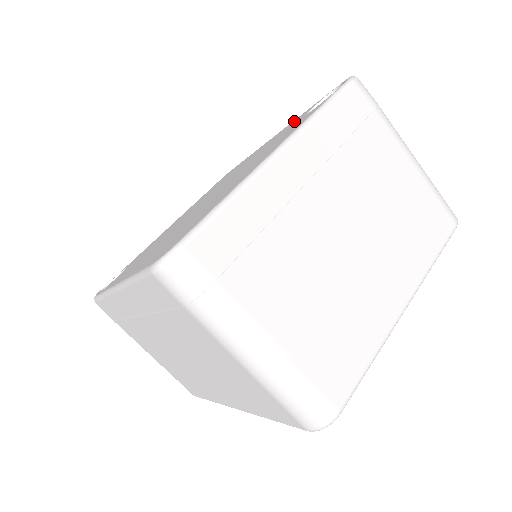
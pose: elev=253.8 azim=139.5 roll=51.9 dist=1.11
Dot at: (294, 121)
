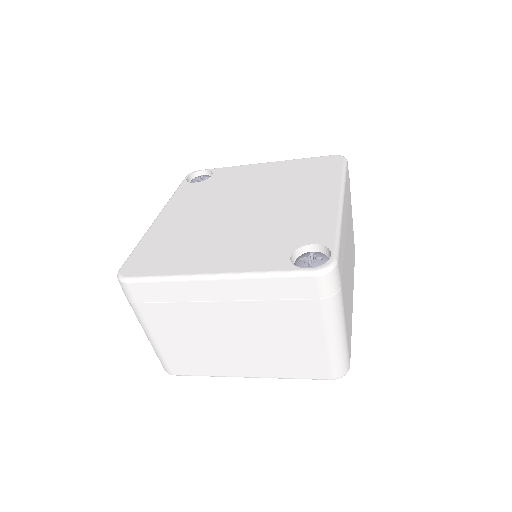
Dot at: (323, 224)
